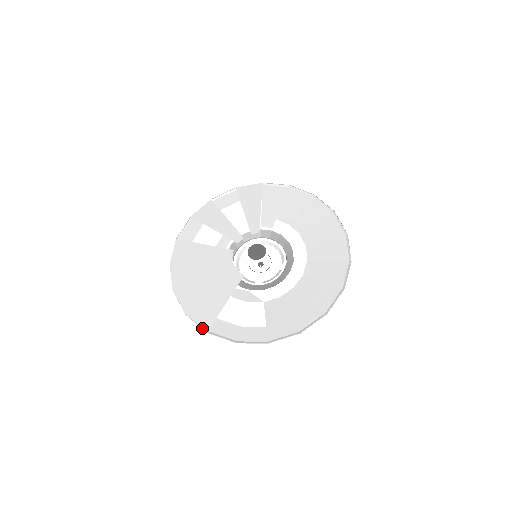
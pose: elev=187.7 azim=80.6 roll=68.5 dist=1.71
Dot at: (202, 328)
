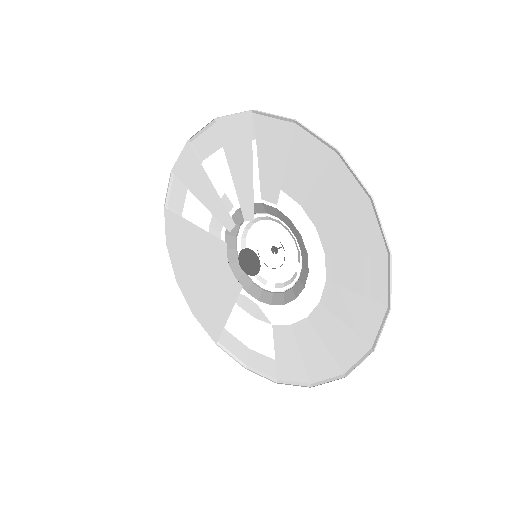
Dot at: (211, 337)
